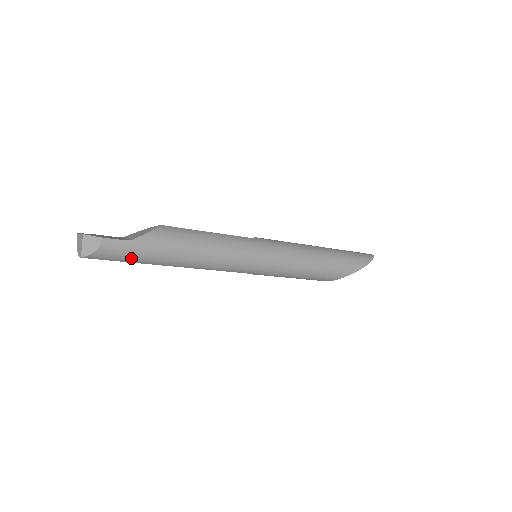
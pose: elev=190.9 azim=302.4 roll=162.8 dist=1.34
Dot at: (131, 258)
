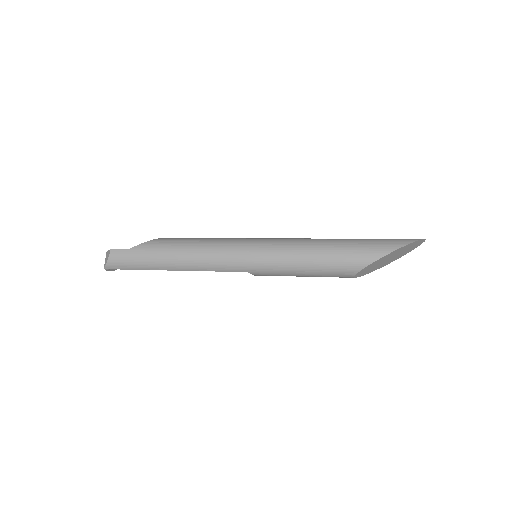
Dot at: (134, 264)
